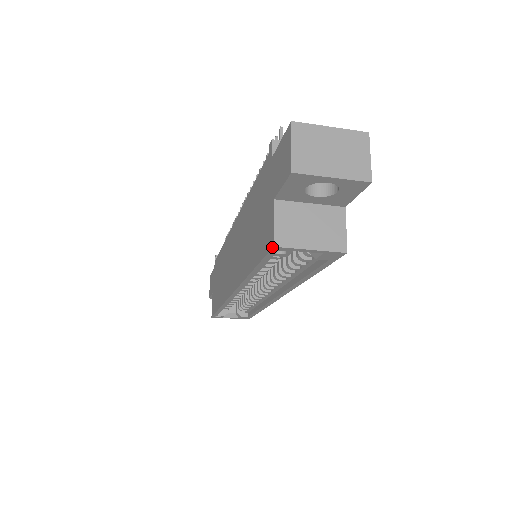
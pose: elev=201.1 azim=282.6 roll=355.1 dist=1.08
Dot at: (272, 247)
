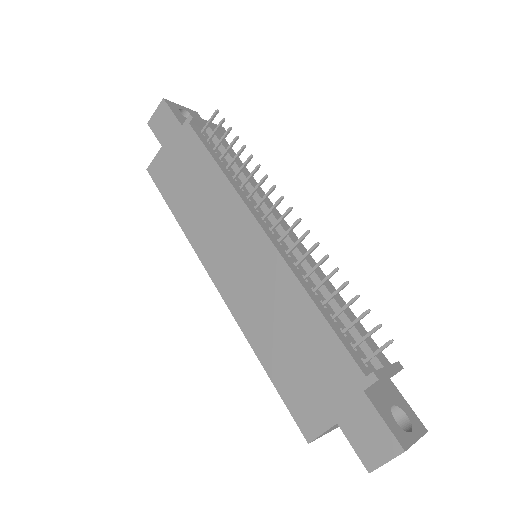
Dot at: (307, 441)
